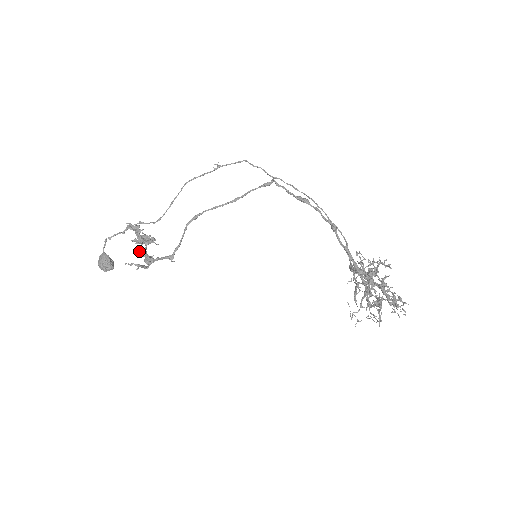
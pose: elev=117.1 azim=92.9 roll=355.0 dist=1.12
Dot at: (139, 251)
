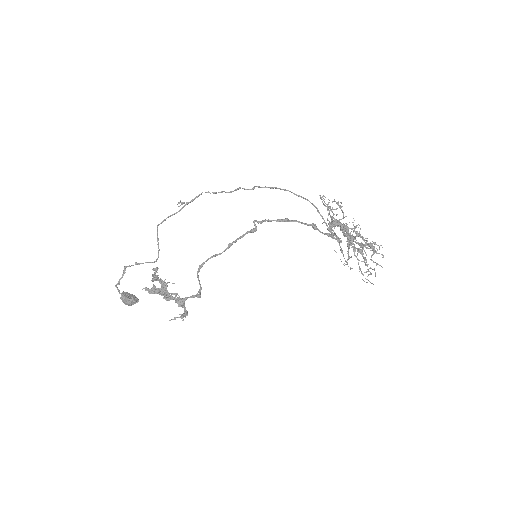
Dot at: (166, 298)
